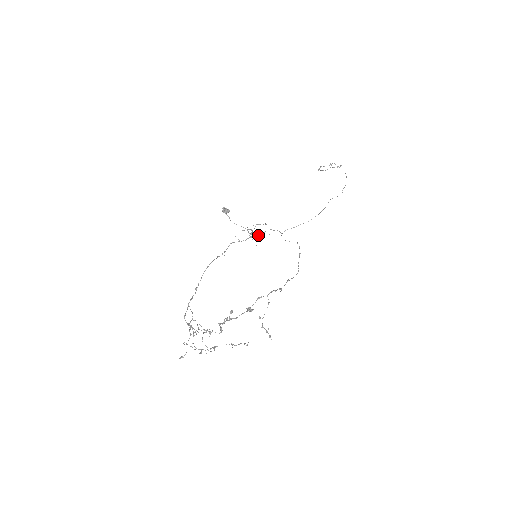
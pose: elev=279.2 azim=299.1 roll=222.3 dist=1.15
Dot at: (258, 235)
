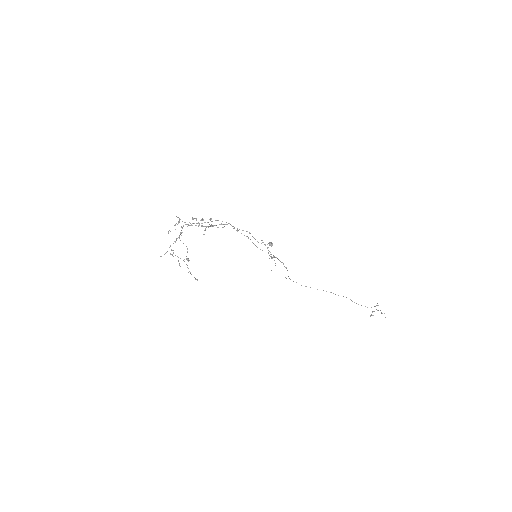
Dot at: (271, 257)
